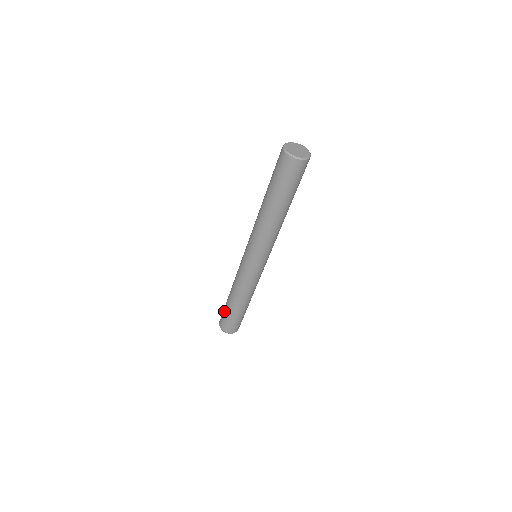
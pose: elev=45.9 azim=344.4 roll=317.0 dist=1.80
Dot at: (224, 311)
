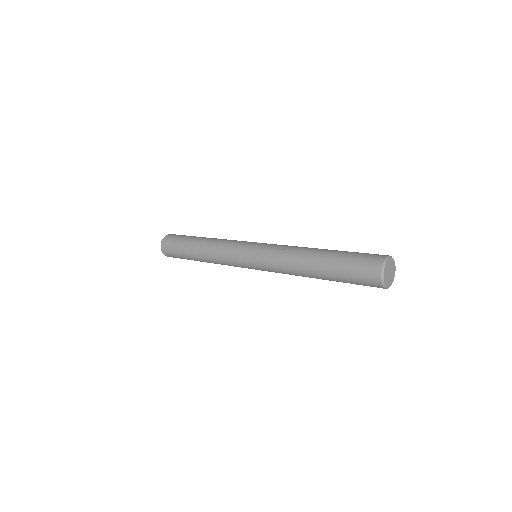
Dot at: (179, 254)
